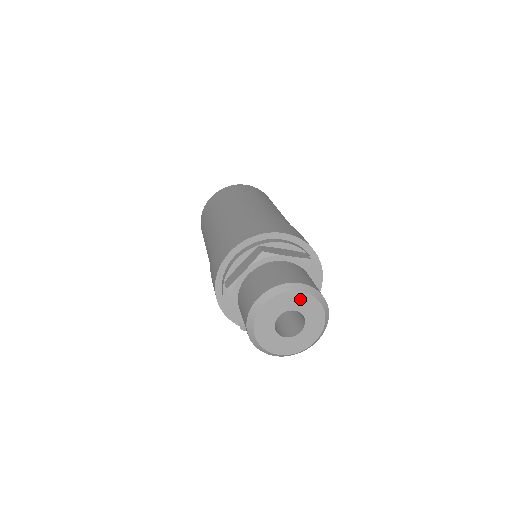
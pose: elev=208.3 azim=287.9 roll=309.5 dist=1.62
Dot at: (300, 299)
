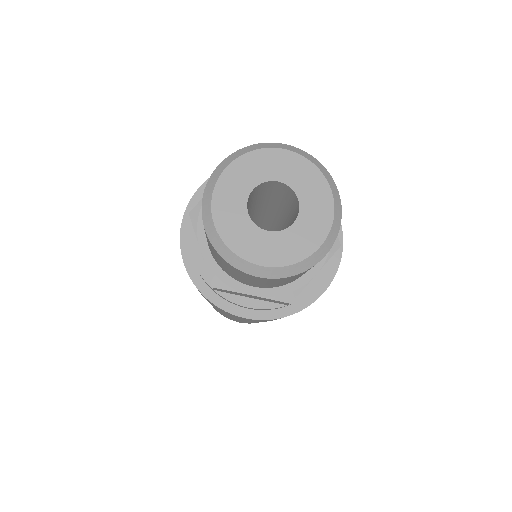
Dot at: (286, 162)
